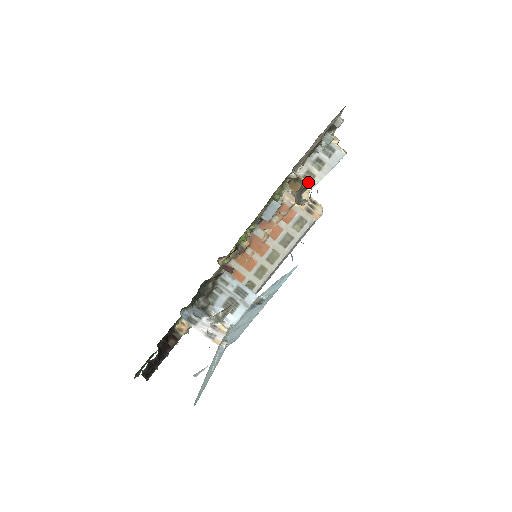
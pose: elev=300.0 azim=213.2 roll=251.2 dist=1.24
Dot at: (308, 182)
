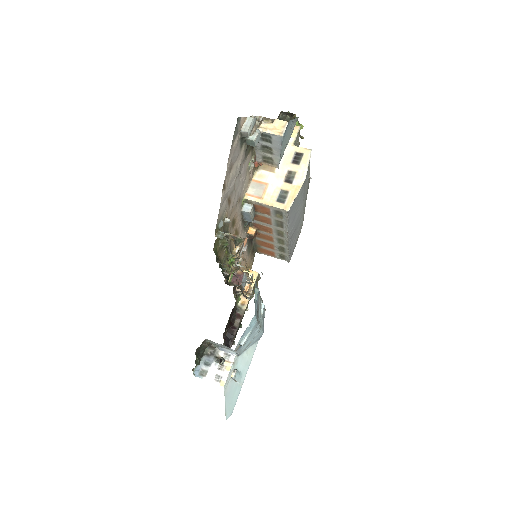
Dot at: (271, 164)
